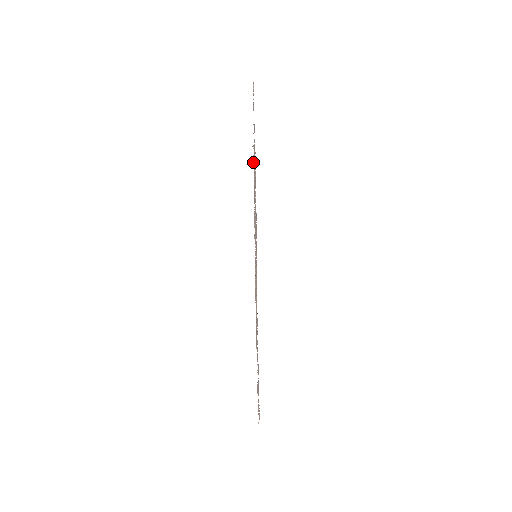
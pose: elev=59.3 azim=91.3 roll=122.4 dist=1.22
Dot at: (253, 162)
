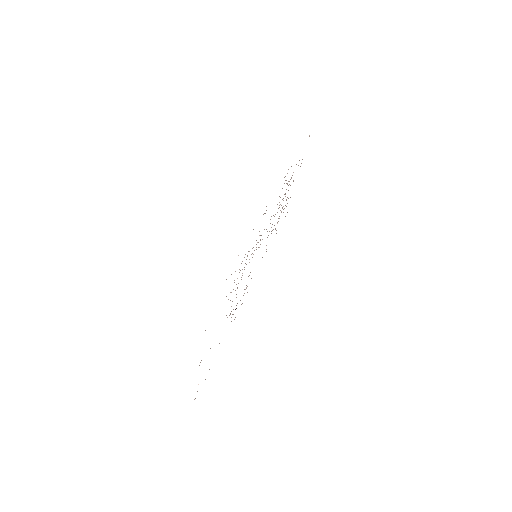
Dot at: (284, 177)
